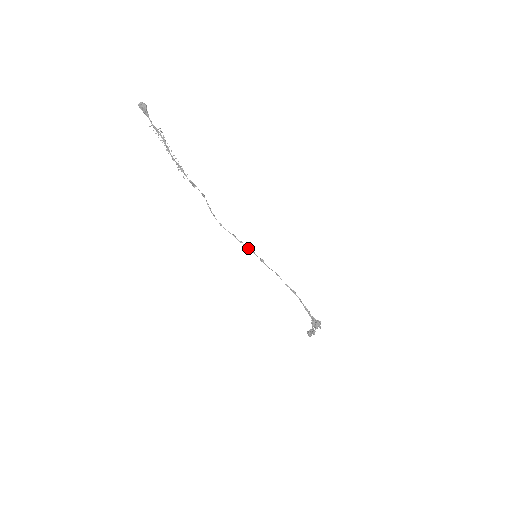
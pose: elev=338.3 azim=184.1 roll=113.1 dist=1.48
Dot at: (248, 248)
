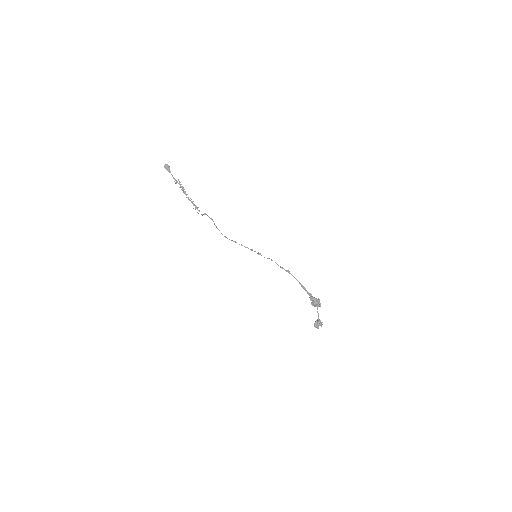
Dot at: (248, 248)
